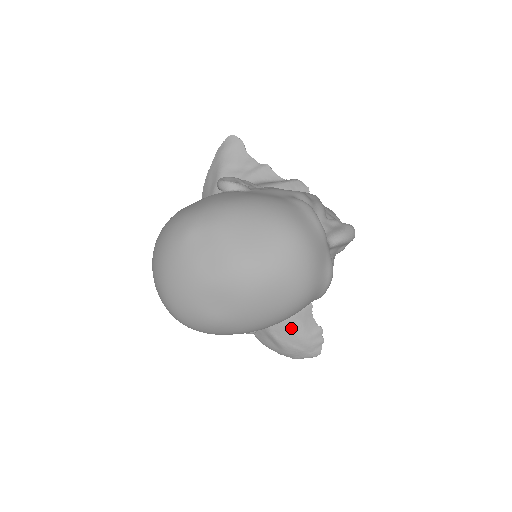
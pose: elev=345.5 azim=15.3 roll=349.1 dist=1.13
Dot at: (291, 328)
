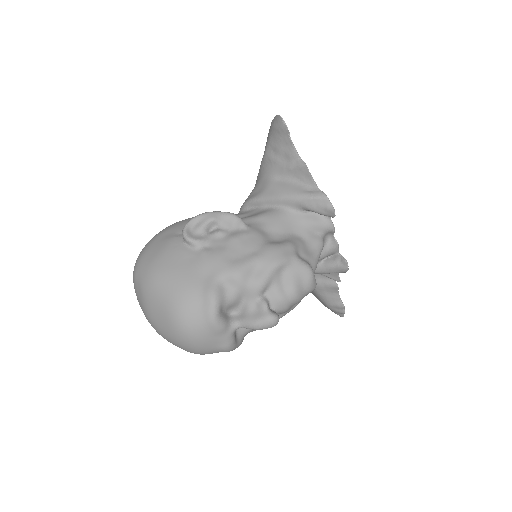
Dot at: (315, 292)
